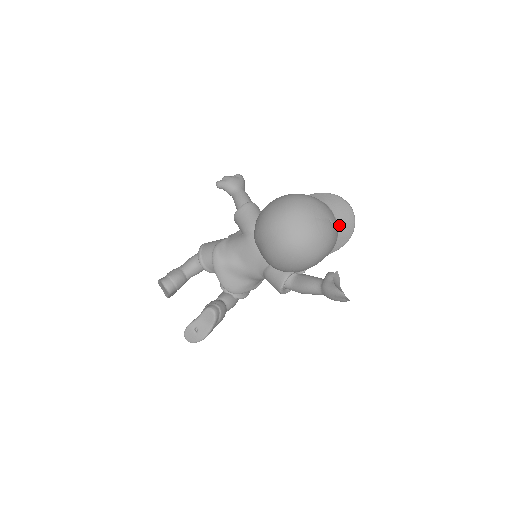
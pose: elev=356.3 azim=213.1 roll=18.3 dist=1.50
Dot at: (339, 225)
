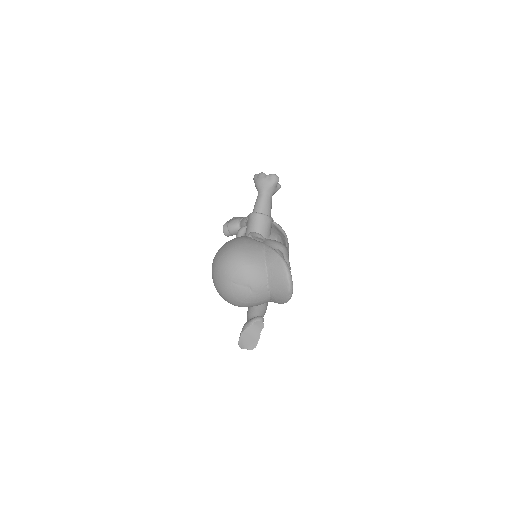
Dot at: (271, 290)
